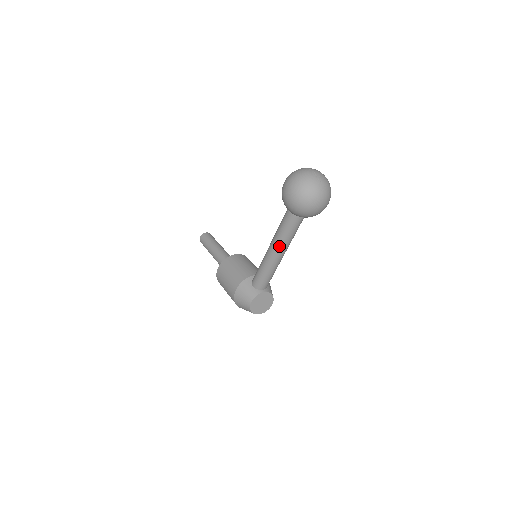
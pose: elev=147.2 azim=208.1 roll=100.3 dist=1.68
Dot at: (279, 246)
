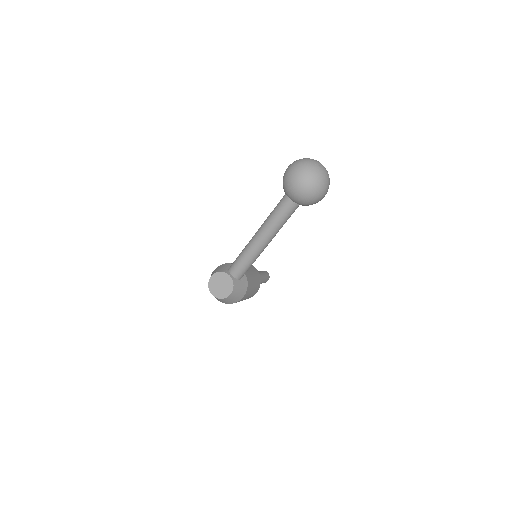
Dot at: (263, 226)
